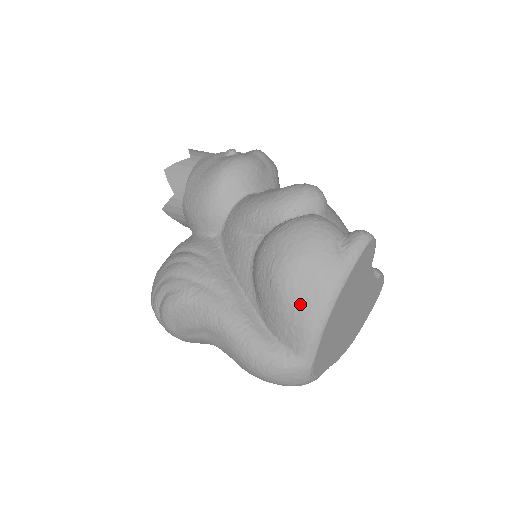
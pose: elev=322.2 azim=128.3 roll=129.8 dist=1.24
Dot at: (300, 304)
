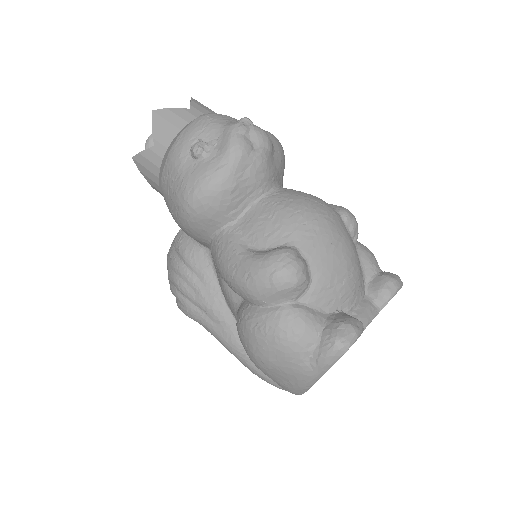
Dot at: (277, 382)
